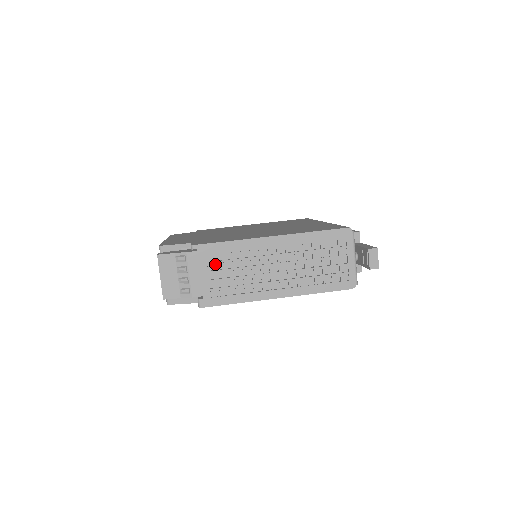
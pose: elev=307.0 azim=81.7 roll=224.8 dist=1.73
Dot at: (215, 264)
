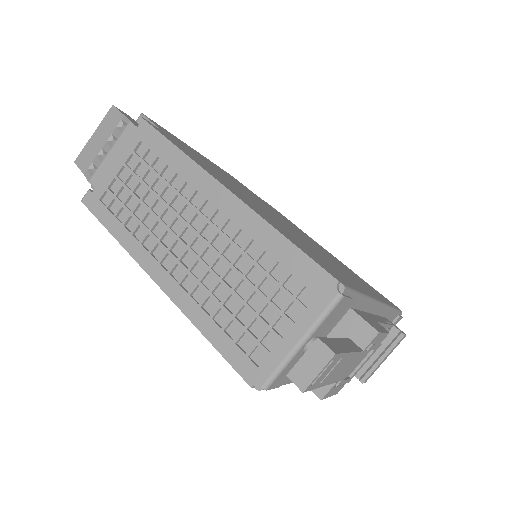
Dot at: (138, 161)
